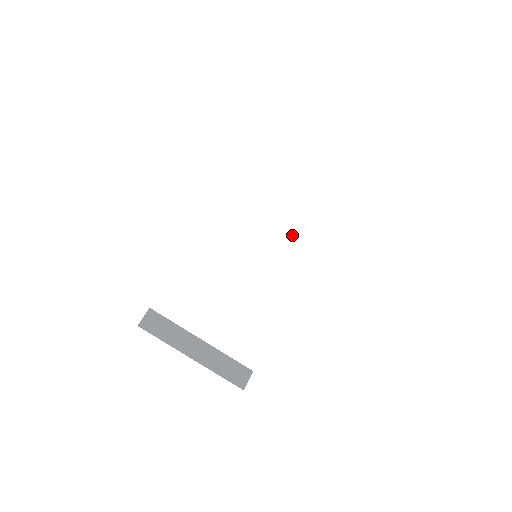
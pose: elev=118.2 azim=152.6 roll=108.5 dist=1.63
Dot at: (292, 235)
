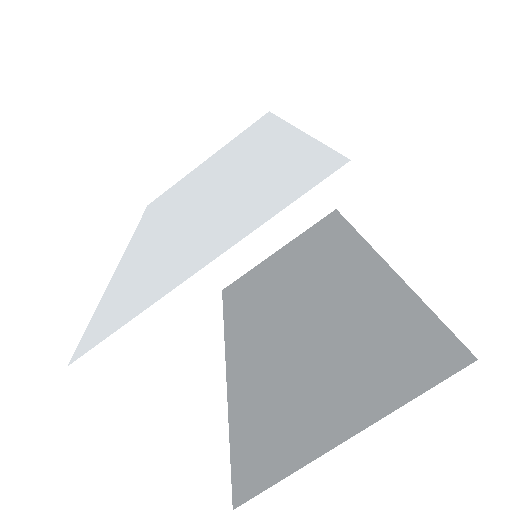
Dot at: (224, 172)
